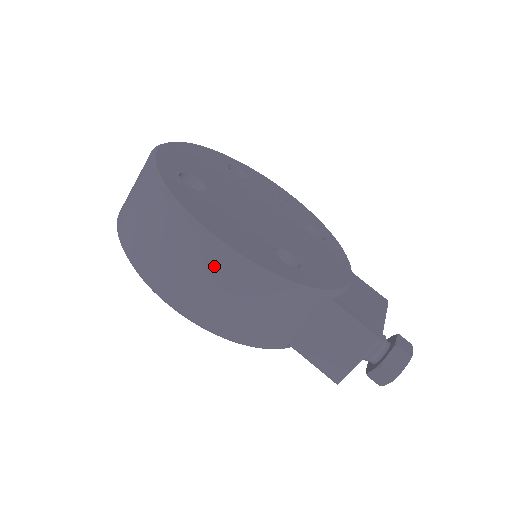
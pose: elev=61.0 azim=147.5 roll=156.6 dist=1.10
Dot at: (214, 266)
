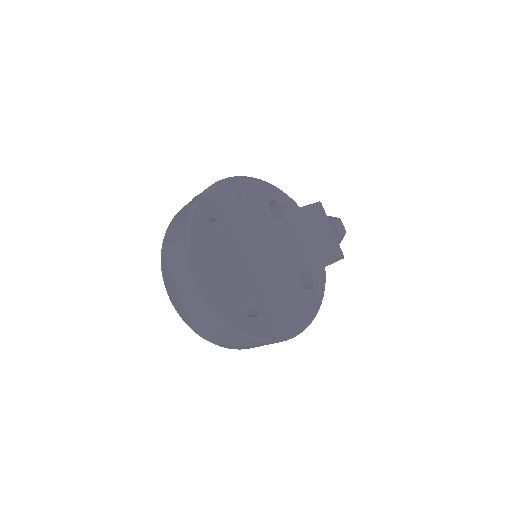
Dot at: occluded
